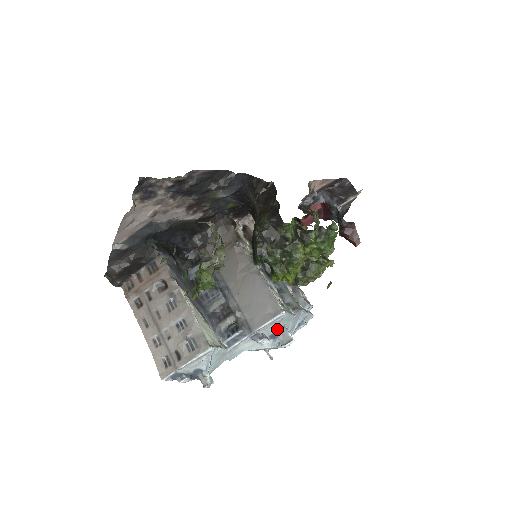
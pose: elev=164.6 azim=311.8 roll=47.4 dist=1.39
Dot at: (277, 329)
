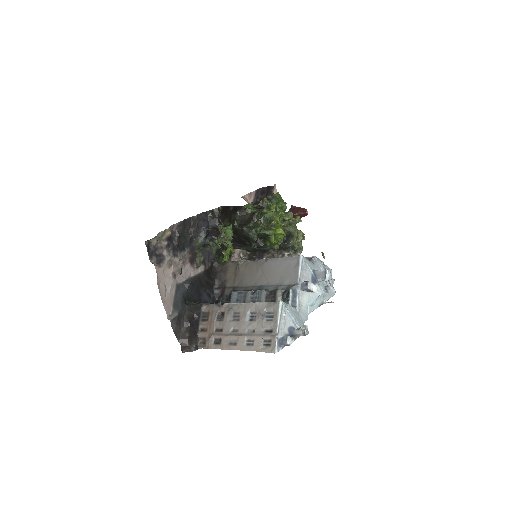
Dot at: (310, 273)
